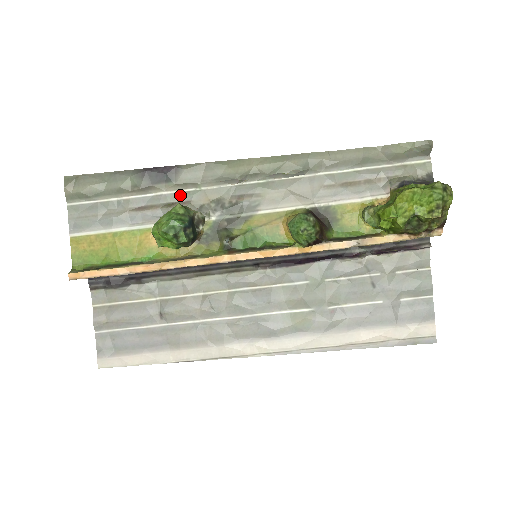
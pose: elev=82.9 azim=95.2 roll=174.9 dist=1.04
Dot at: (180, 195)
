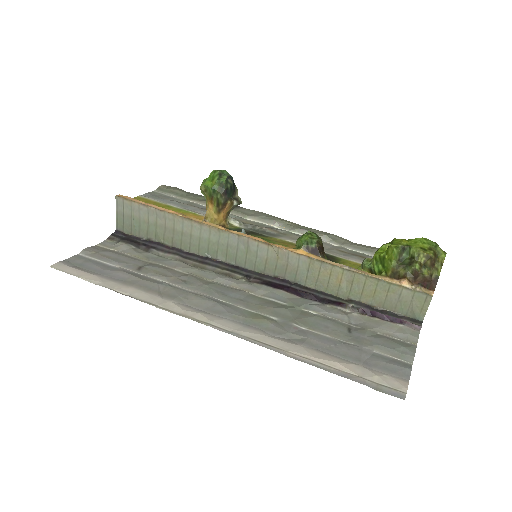
Dot at: (229, 214)
